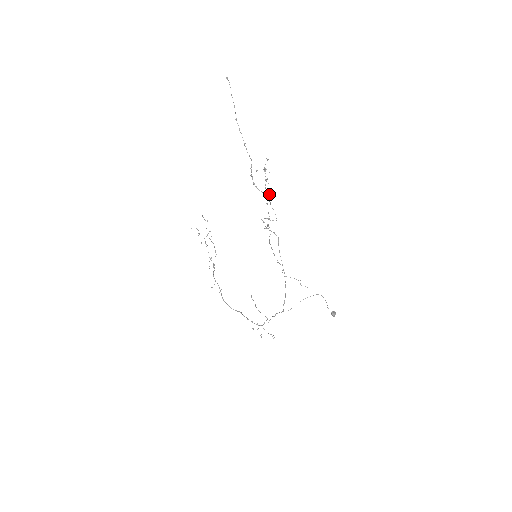
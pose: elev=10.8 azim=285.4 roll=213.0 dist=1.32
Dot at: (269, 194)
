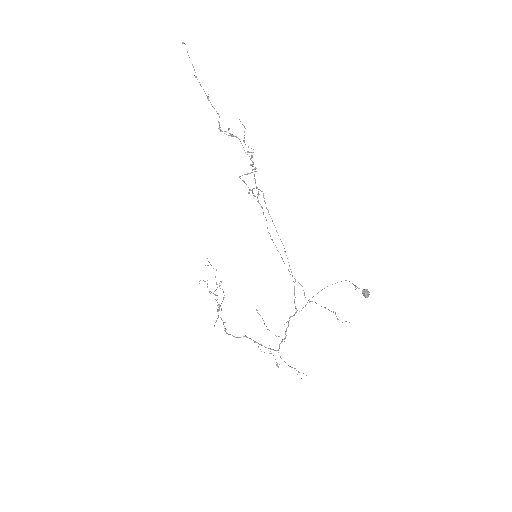
Dot at: (255, 169)
